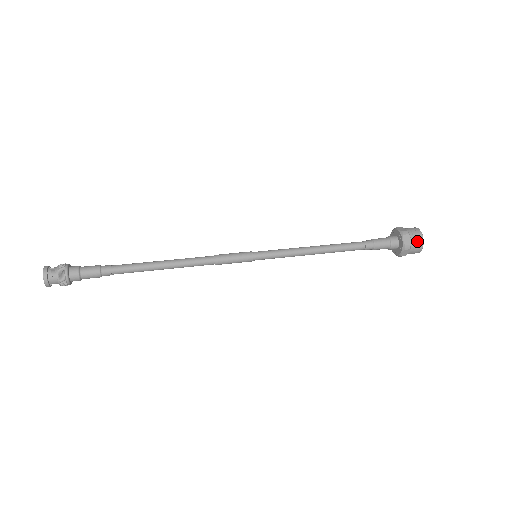
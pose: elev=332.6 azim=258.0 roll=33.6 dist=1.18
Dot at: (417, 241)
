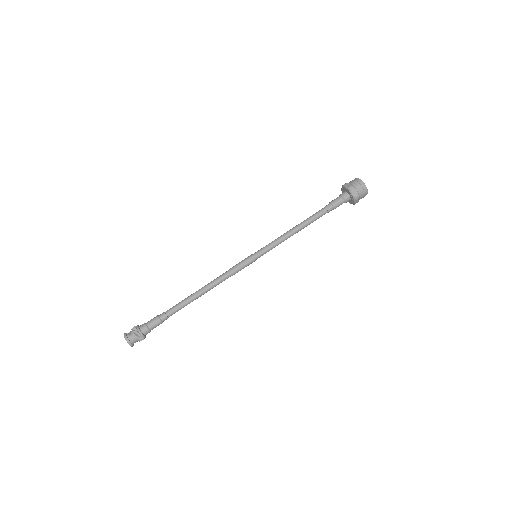
Dot at: (362, 190)
